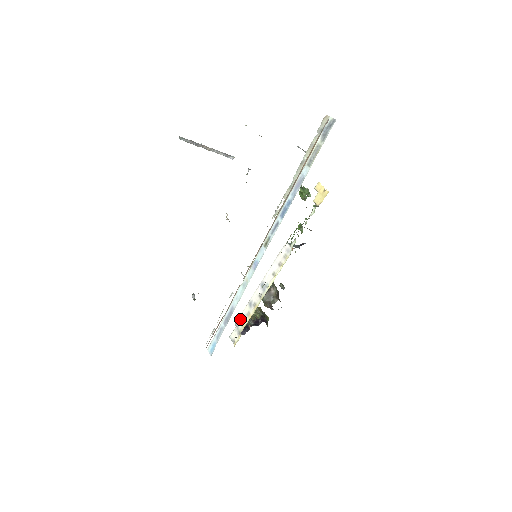
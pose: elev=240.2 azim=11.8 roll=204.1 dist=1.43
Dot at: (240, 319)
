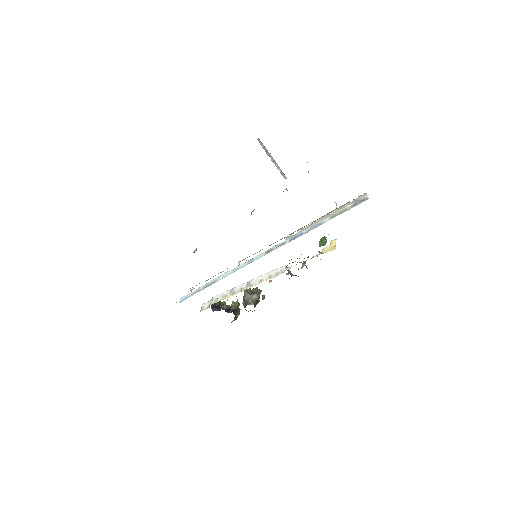
Dot at: (218, 296)
